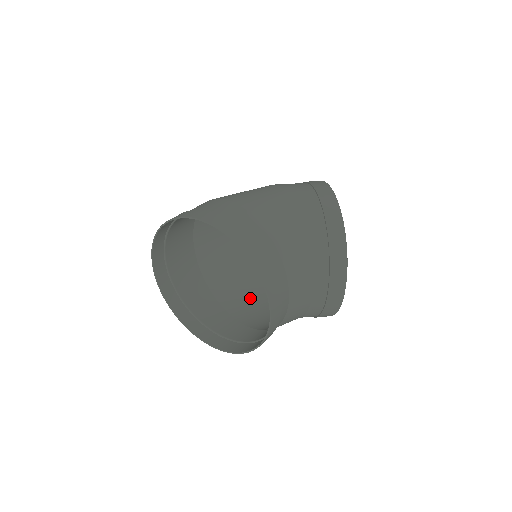
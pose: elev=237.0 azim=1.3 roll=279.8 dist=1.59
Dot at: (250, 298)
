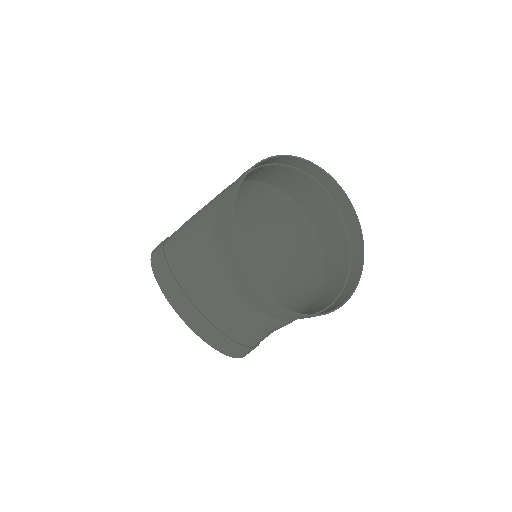
Dot at: (303, 292)
